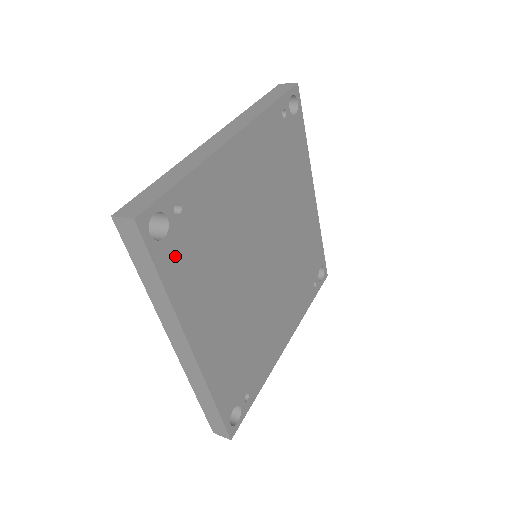
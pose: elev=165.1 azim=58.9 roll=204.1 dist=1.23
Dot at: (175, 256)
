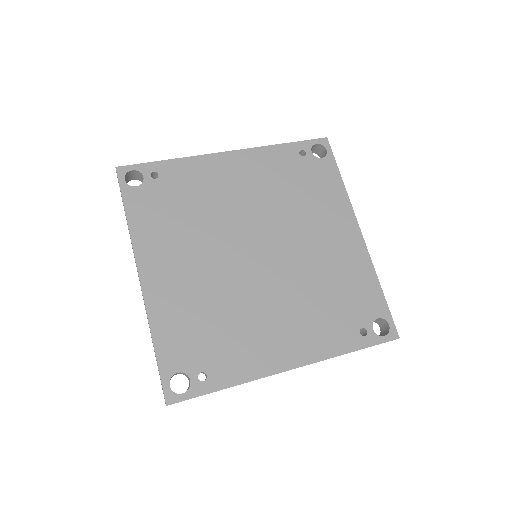
Dot at: (143, 201)
